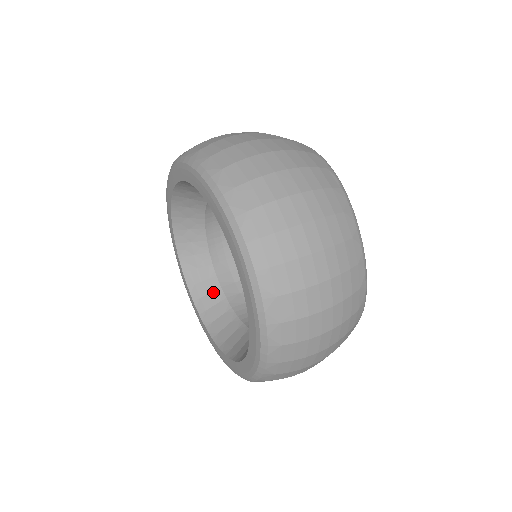
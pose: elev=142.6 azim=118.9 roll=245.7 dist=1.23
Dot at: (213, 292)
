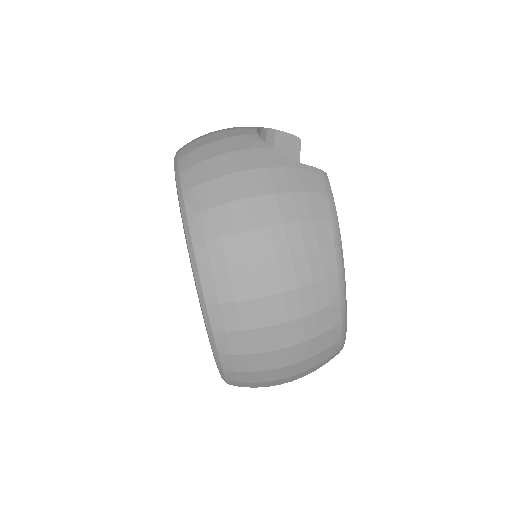
Dot at: occluded
